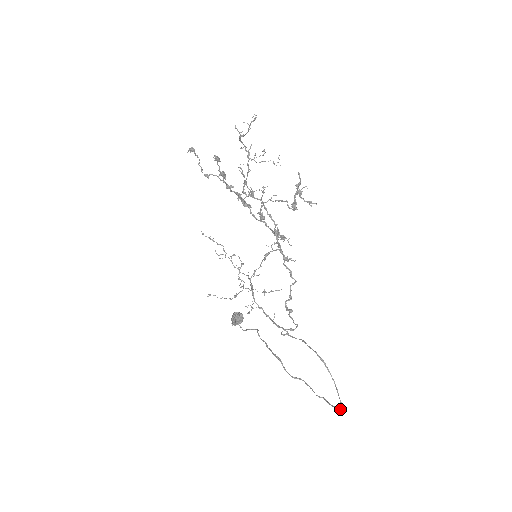
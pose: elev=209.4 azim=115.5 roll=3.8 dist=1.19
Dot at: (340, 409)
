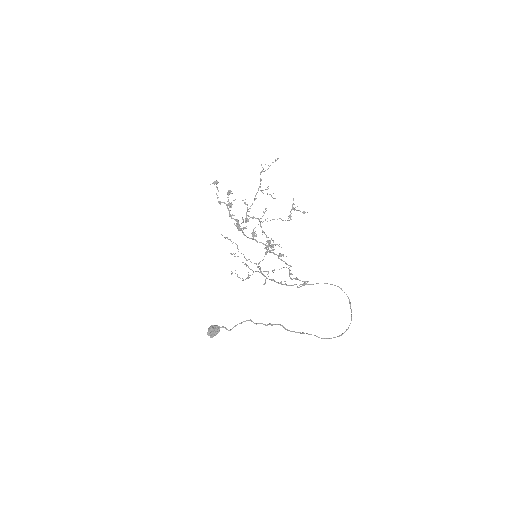
Dot at: (347, 329)
